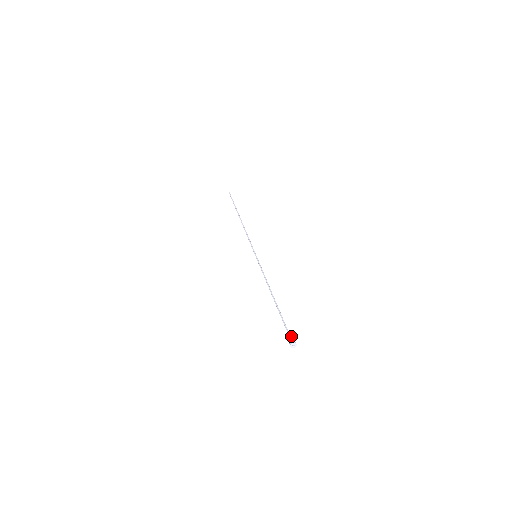
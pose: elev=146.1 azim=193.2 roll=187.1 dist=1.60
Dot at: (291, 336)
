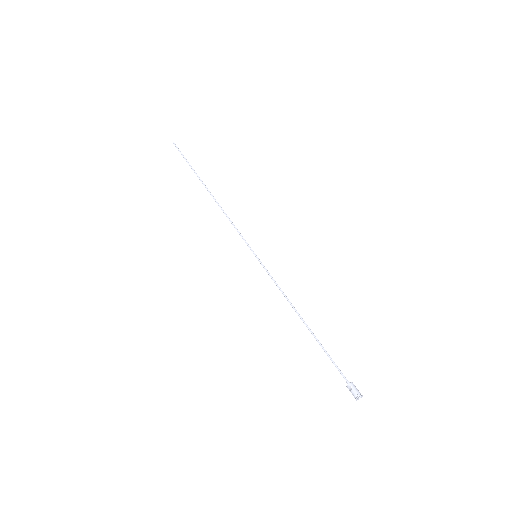
Dot at: (354, 385)
